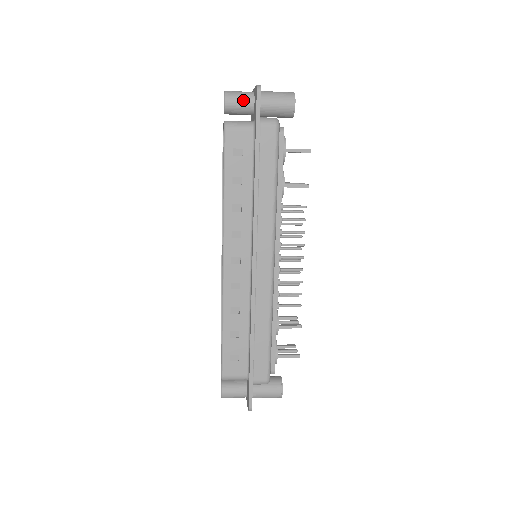
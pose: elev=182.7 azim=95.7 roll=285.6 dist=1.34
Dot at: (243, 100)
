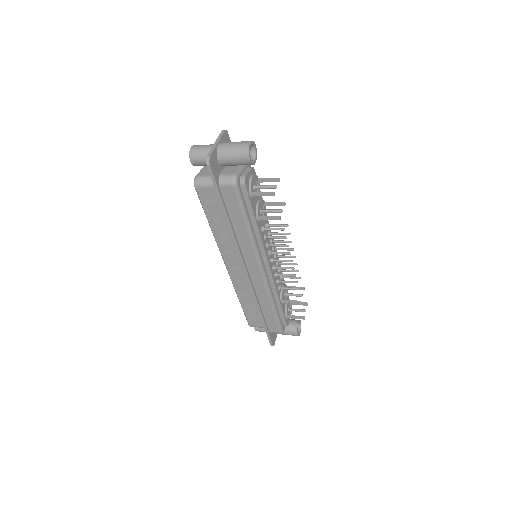
Dot at: (205, 159)
